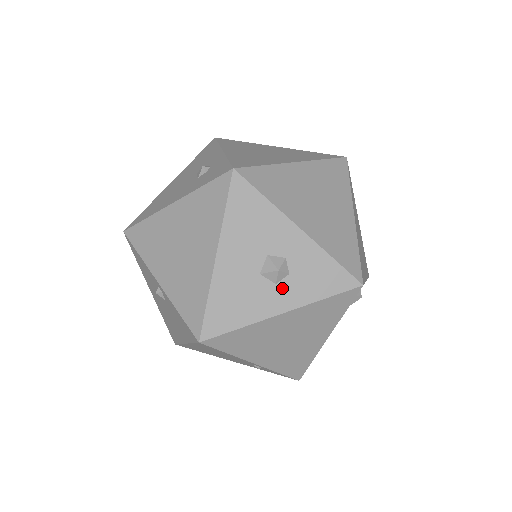
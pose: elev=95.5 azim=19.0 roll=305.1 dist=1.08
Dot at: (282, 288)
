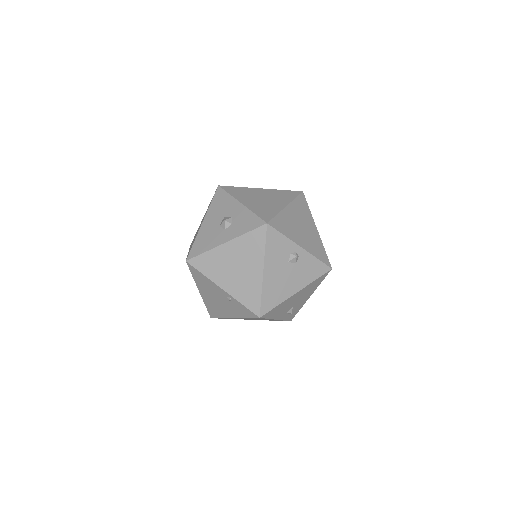
Dot at: (228, 231)
